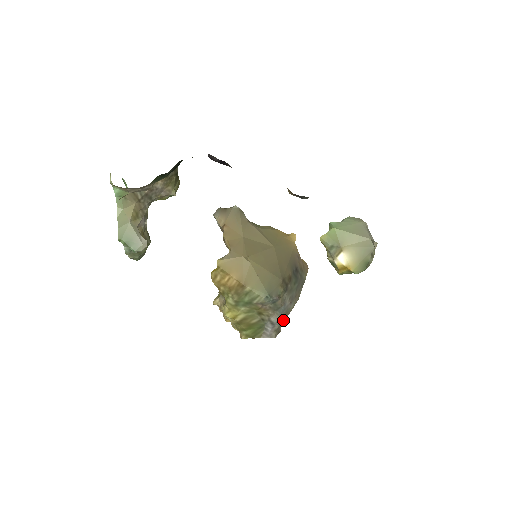
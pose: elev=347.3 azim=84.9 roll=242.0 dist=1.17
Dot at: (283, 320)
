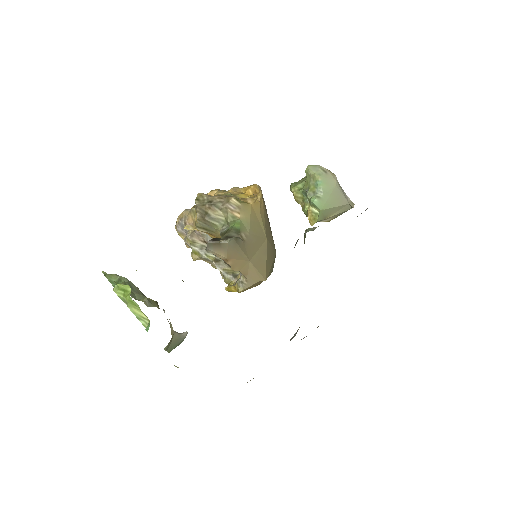
Dot at: occluded
